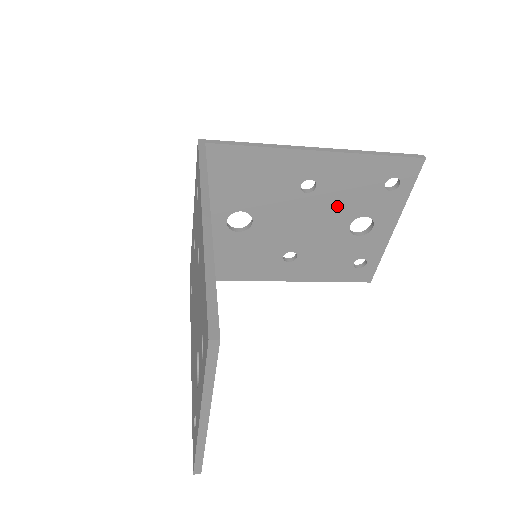
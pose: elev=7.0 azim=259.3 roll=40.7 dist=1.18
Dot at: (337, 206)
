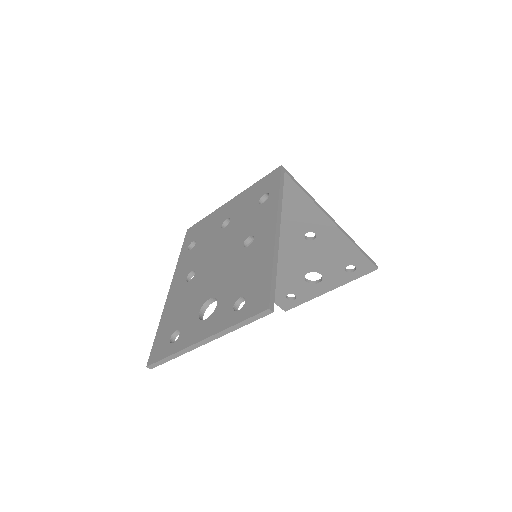
Dot at: (313, 258)
